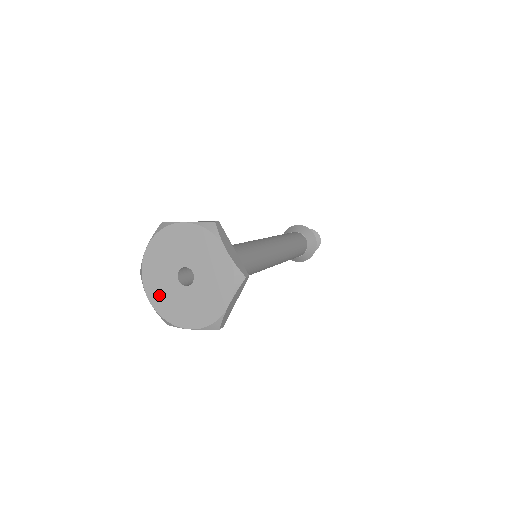
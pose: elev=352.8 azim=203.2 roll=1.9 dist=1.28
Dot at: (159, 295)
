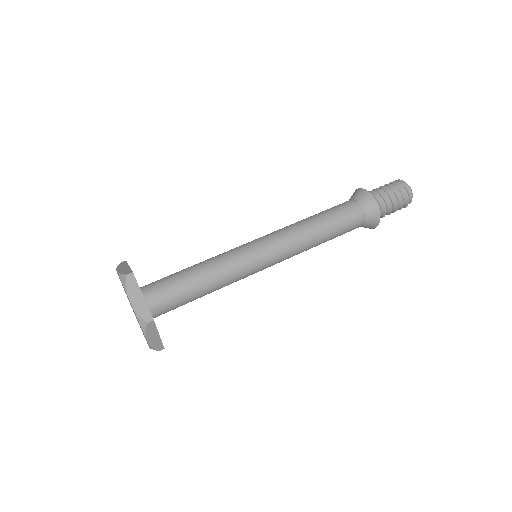
Dot at: occluded
